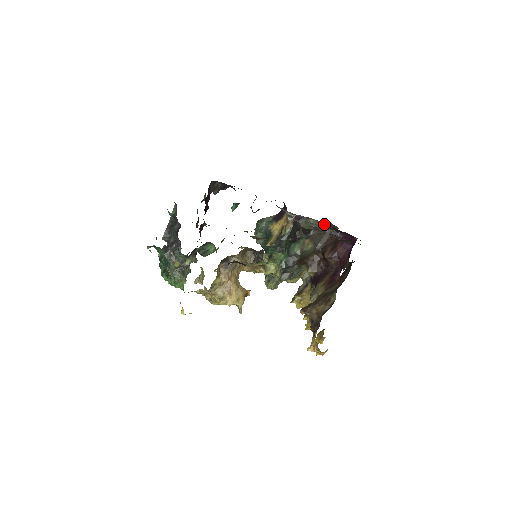
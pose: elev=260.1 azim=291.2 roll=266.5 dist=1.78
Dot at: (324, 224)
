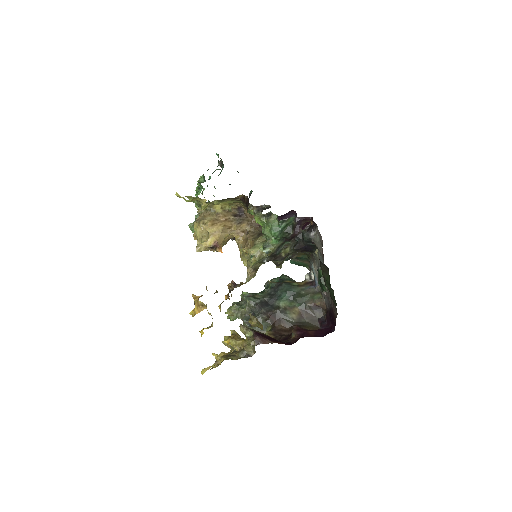
Dot at: occluded
